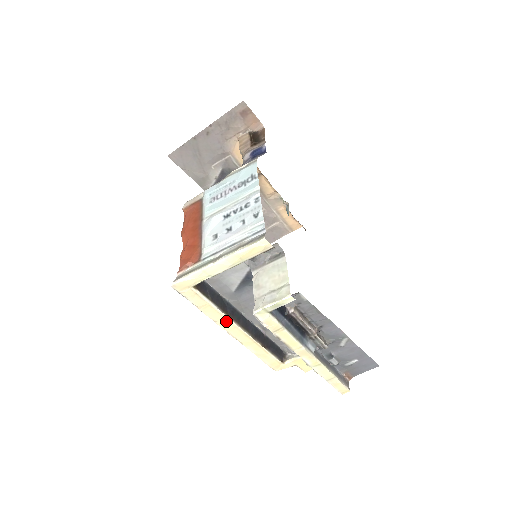
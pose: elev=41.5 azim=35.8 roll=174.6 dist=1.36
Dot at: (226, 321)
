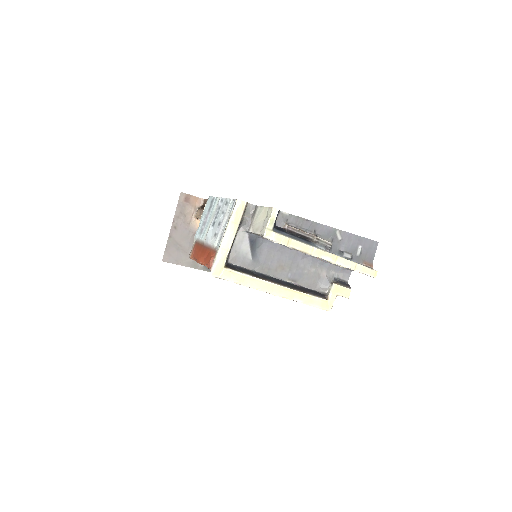
Dot at: (264, 284)
